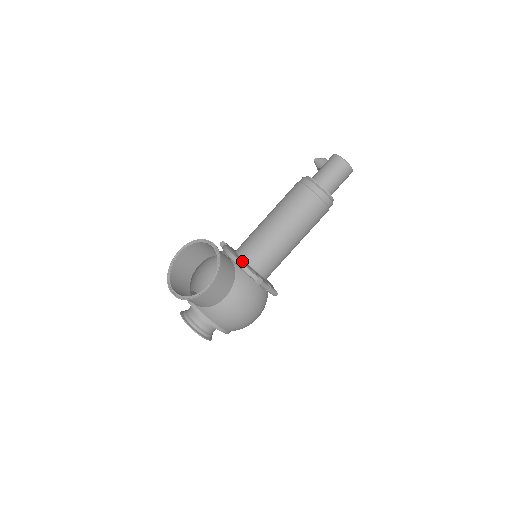
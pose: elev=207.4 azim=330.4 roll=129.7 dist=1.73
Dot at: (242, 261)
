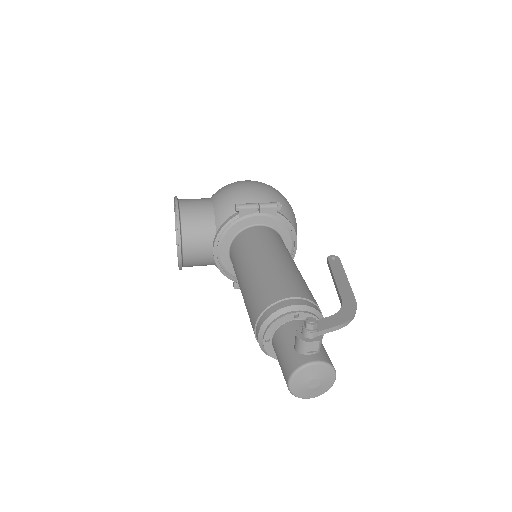
Dot at: (222, 263)
